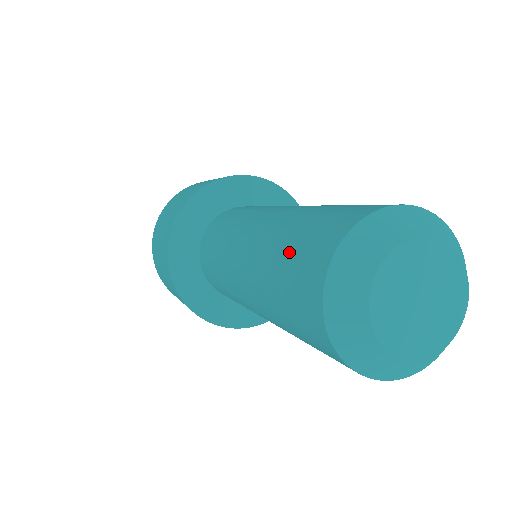
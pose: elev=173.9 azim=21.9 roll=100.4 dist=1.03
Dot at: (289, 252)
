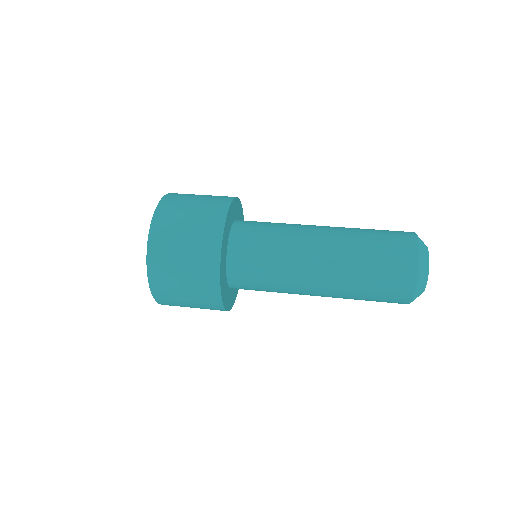
Dot at: (378, 278)
